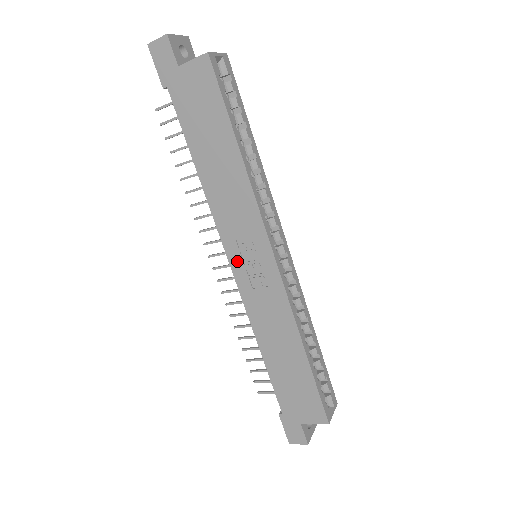
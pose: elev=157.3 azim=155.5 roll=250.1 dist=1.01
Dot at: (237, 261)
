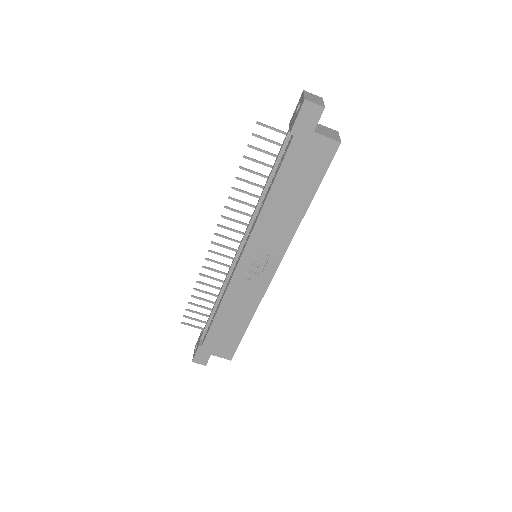
Dot at: (248, 259)
